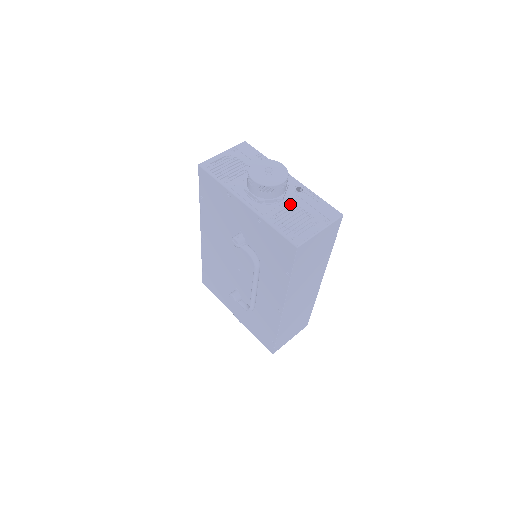
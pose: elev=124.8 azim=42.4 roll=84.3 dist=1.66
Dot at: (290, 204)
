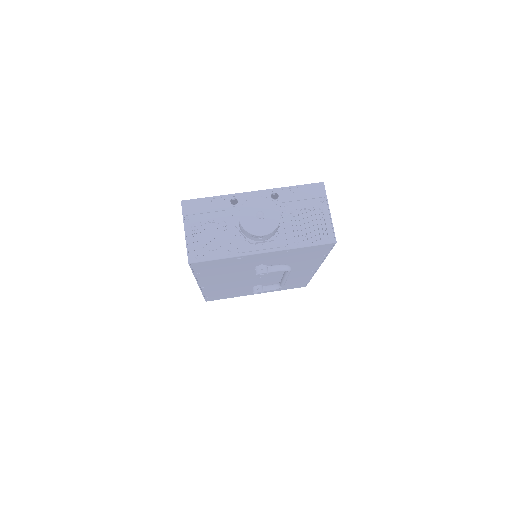
Dot at: (288, 216)
